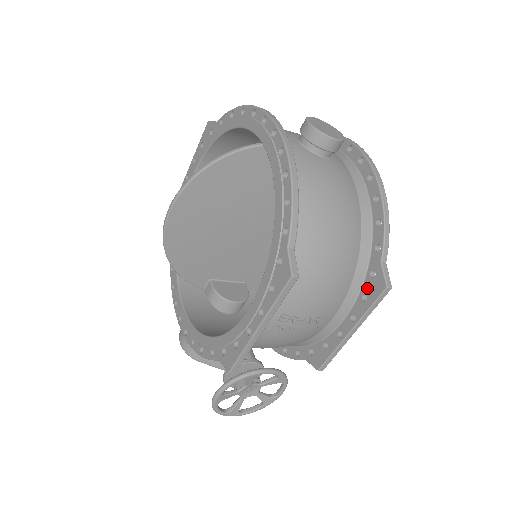
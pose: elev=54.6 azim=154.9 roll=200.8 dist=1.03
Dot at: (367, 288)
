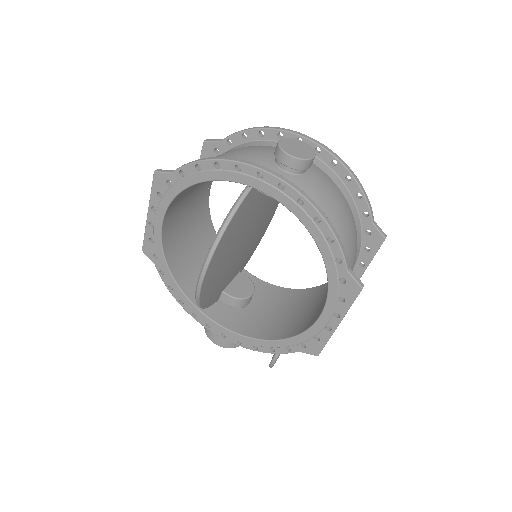
Dot at: (367, 243)
